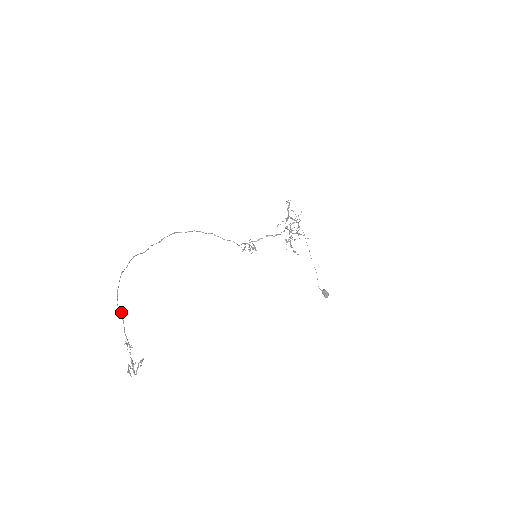
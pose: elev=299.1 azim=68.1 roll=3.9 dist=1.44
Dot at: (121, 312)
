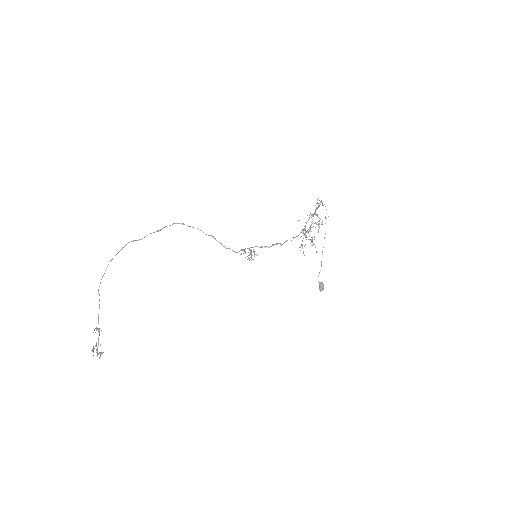
Dot at: occluded
